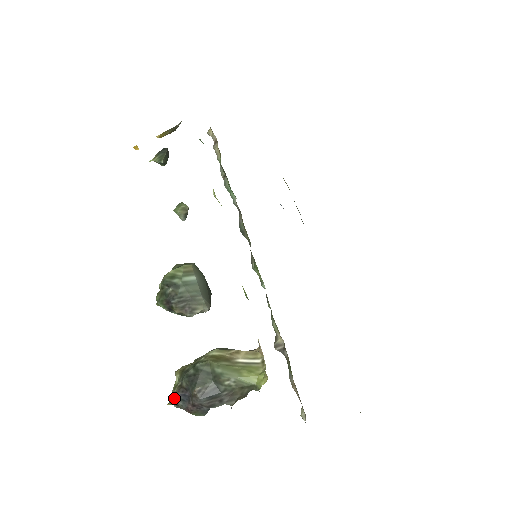
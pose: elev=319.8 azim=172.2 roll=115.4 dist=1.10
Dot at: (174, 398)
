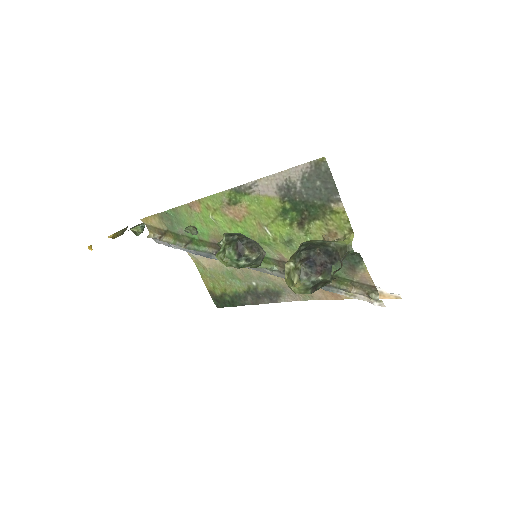
Dot at: (303, 267)
